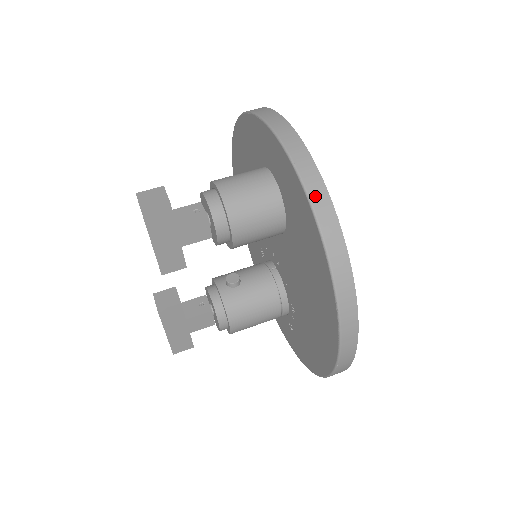
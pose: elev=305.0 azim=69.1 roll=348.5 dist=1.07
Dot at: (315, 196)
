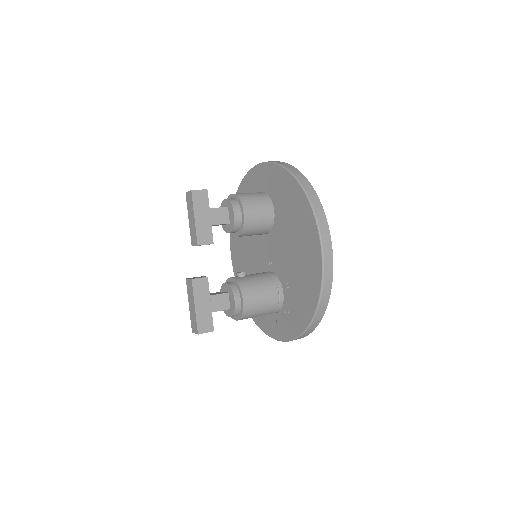
Dot at: (289, 168)
